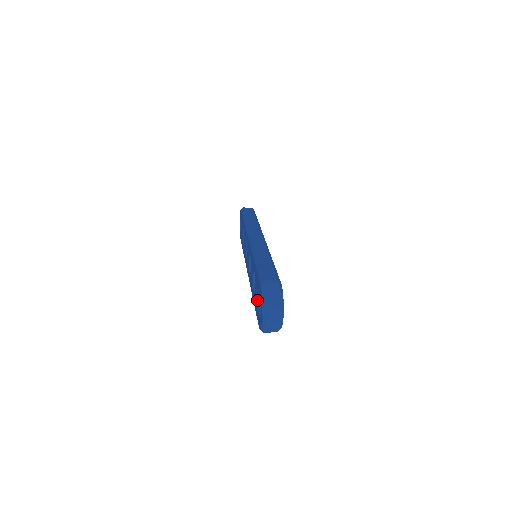
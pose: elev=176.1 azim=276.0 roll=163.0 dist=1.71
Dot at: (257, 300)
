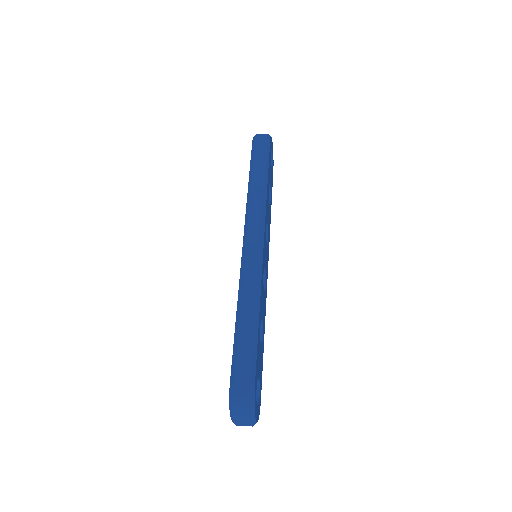
Dot at: occluded
